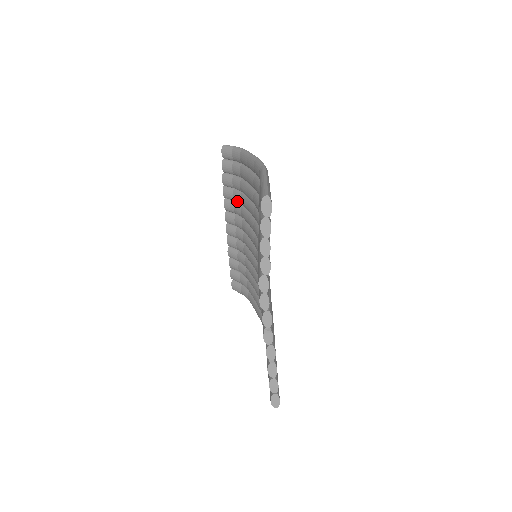
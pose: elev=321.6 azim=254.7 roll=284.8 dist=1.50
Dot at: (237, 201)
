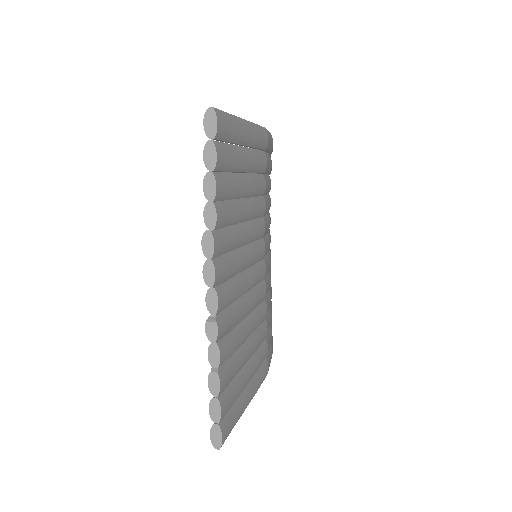
Dot at: occluded
